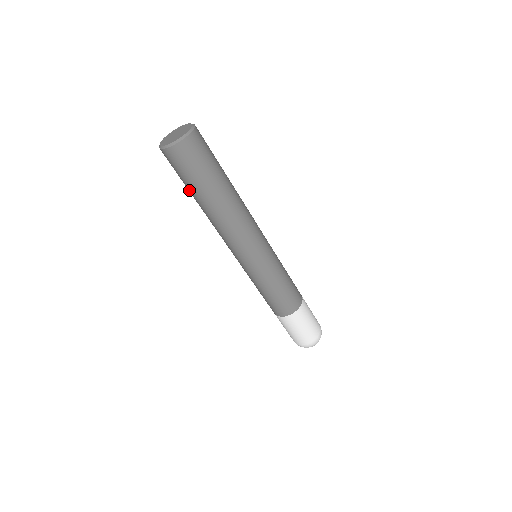
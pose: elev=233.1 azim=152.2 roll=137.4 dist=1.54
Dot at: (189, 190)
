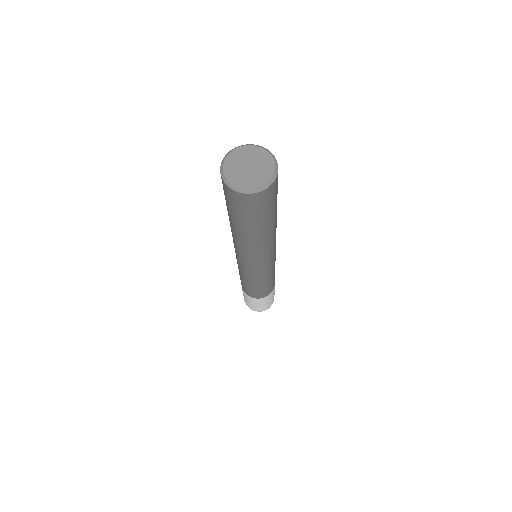
Dot at: occluded
